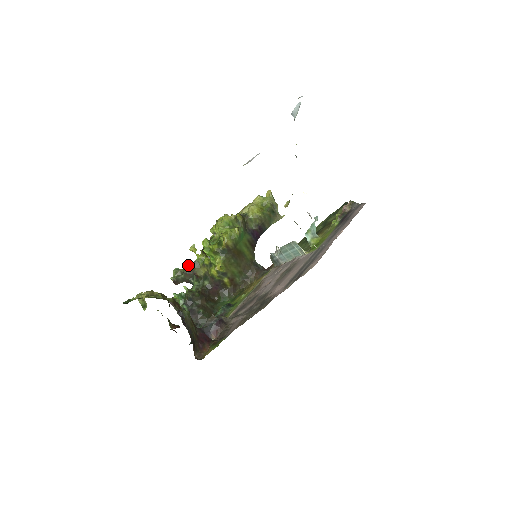
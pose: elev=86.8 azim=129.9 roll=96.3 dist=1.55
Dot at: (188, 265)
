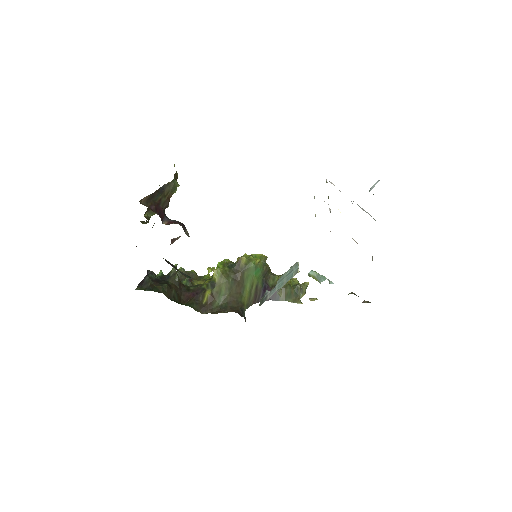
Dot at: (194, 271)
